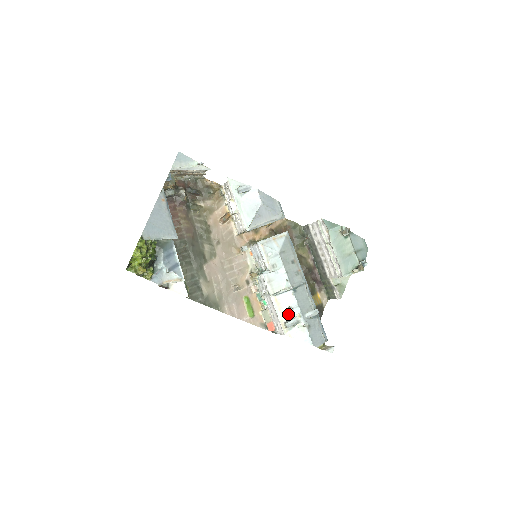
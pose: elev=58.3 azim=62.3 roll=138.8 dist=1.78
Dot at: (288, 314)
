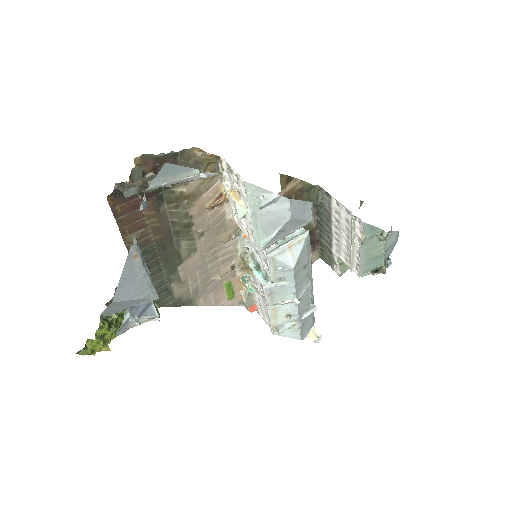
Dot at: (283, 320)
